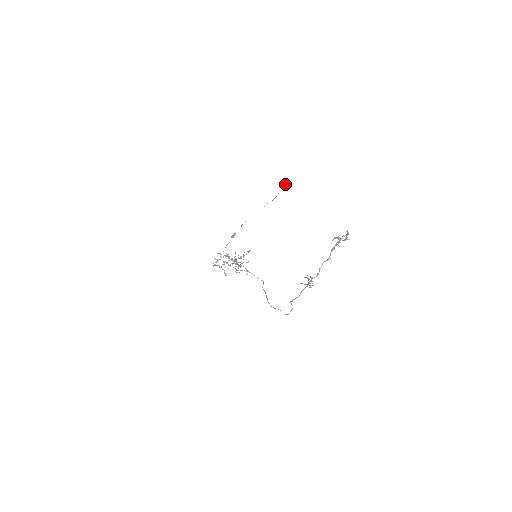
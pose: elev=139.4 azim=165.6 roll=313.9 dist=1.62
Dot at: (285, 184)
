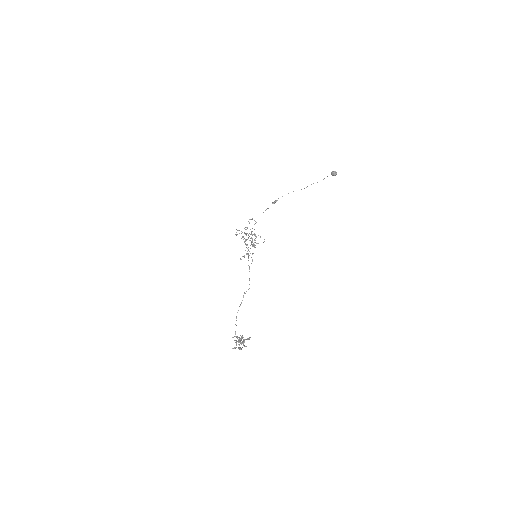
Dot at: (334, 171)
